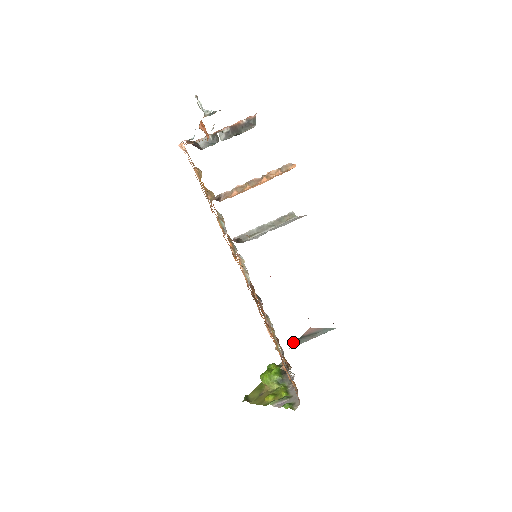
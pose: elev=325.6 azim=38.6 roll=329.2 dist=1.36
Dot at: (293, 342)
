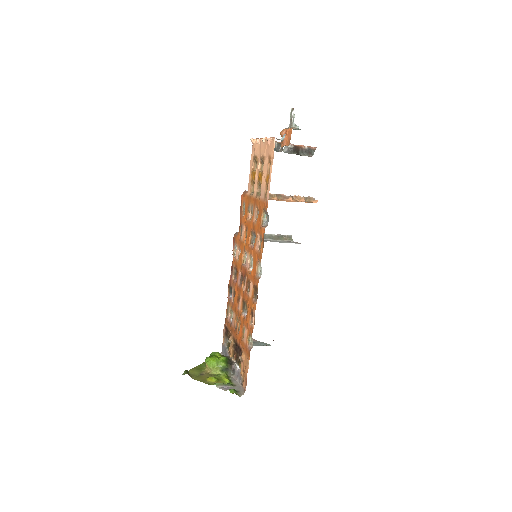
Dot at: occluded
